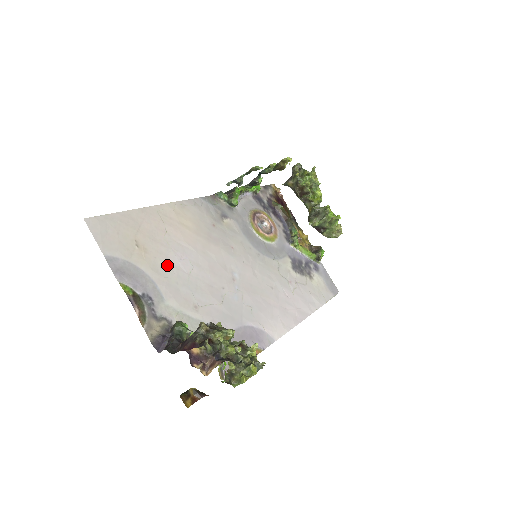
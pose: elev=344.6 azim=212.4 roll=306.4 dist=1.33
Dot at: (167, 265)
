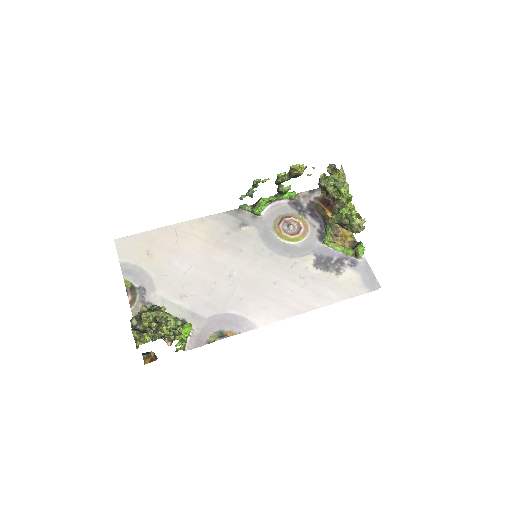
Dot at: (167, 267)
